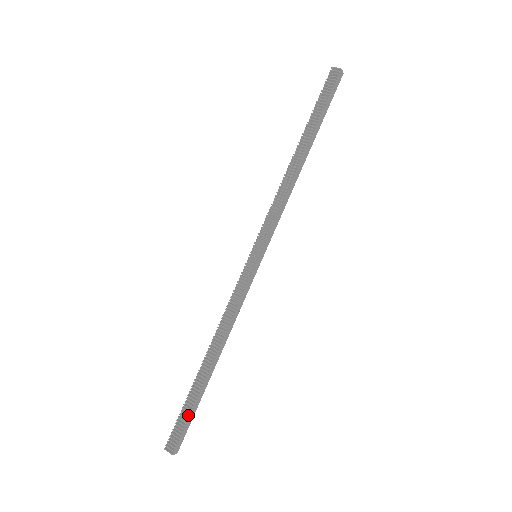
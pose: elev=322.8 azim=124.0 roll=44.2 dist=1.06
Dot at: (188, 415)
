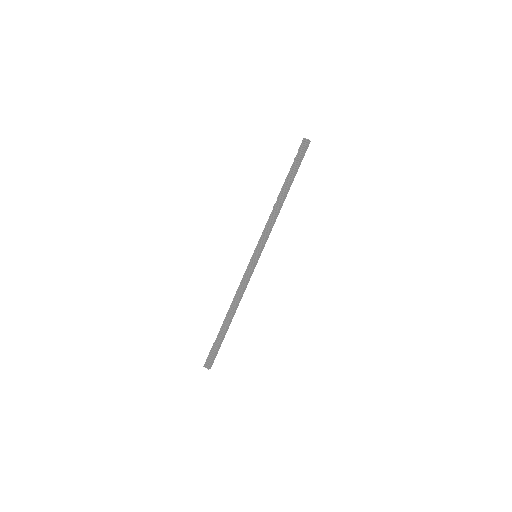
Dot at: (217, 348)
